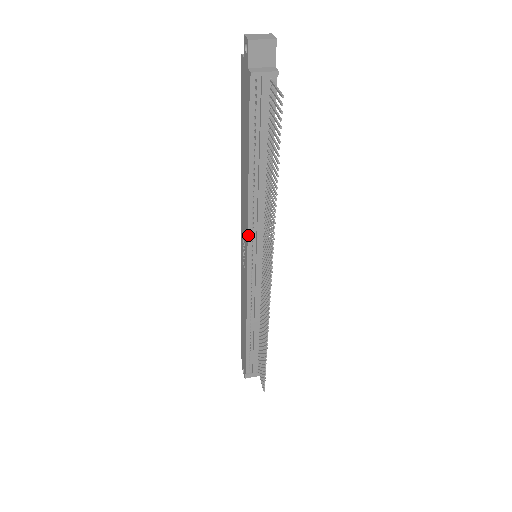
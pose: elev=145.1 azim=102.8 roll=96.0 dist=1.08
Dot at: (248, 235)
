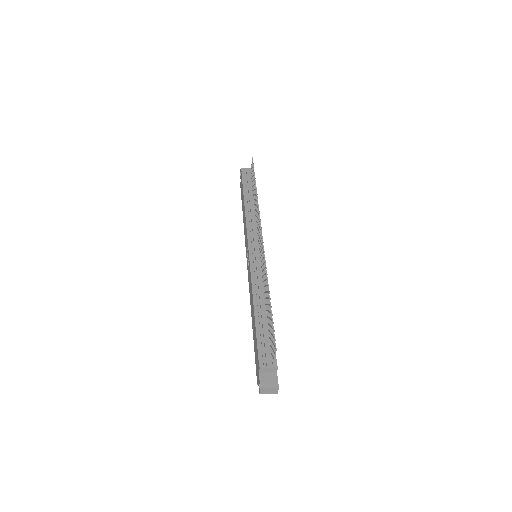
Dot at: (247, 232)
